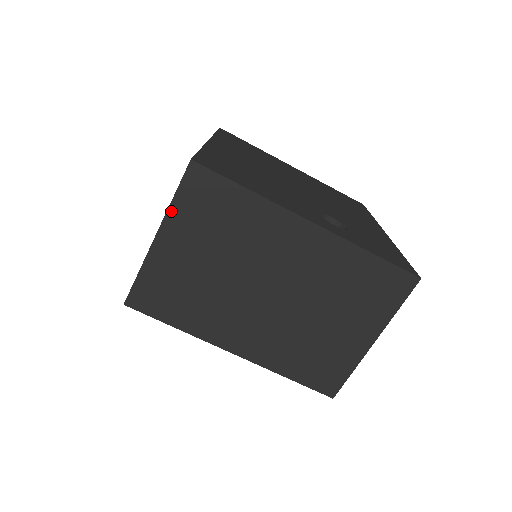
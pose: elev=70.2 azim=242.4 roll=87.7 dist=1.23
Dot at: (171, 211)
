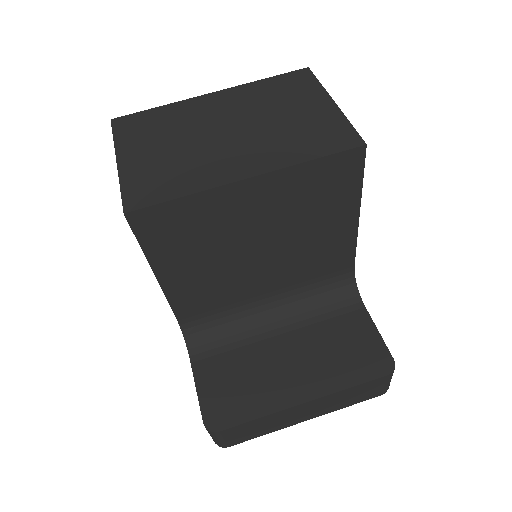
Dot at: (117, 144)
